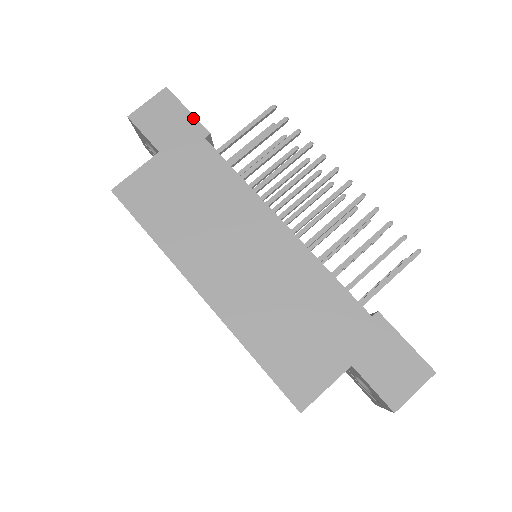
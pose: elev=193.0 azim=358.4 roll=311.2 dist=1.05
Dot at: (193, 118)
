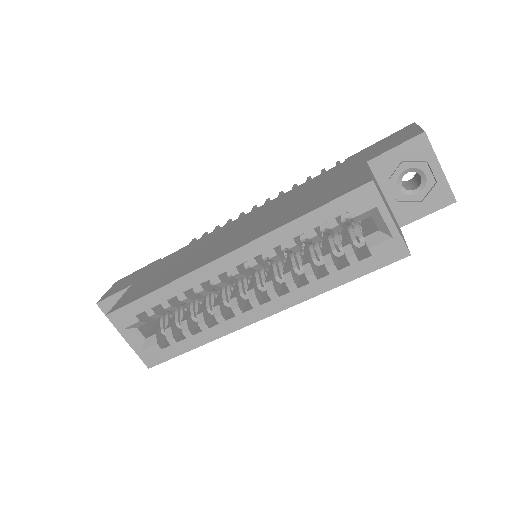
Dot at: (144, 267)
